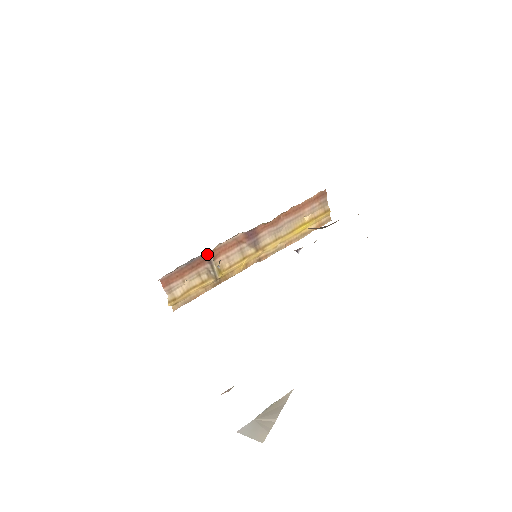
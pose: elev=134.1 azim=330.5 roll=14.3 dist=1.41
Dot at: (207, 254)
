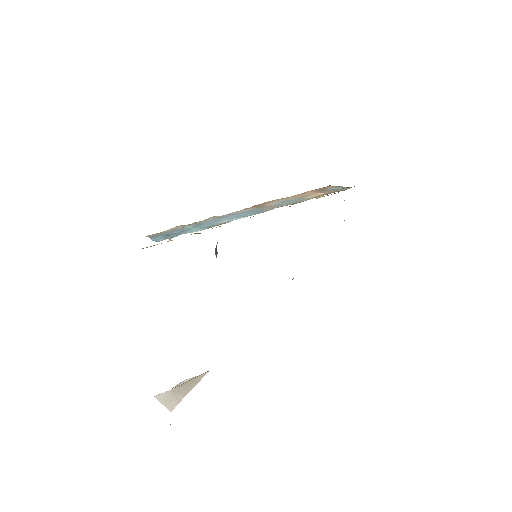
Dot at: occluded
